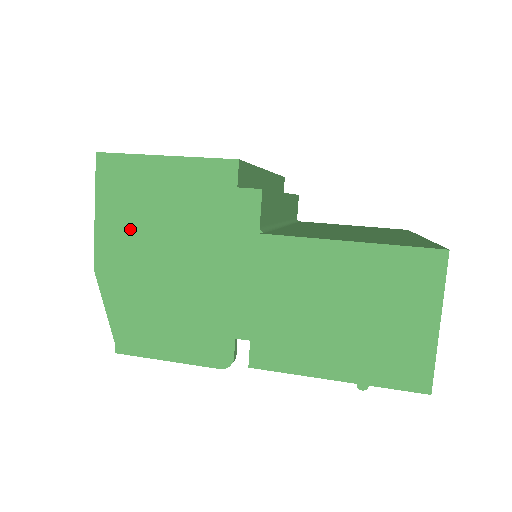
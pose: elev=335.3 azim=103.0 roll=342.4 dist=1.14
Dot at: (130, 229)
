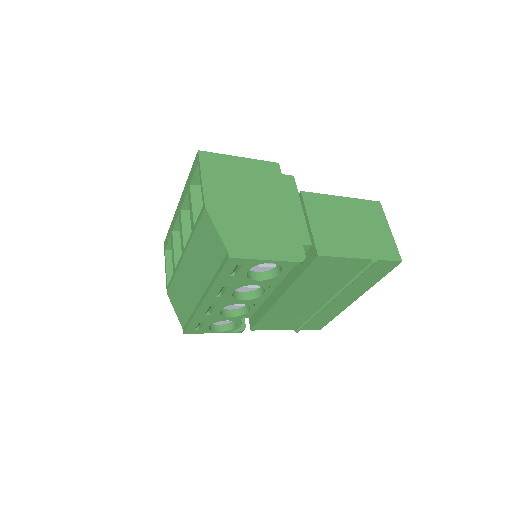
Dot at: (226, 188)
